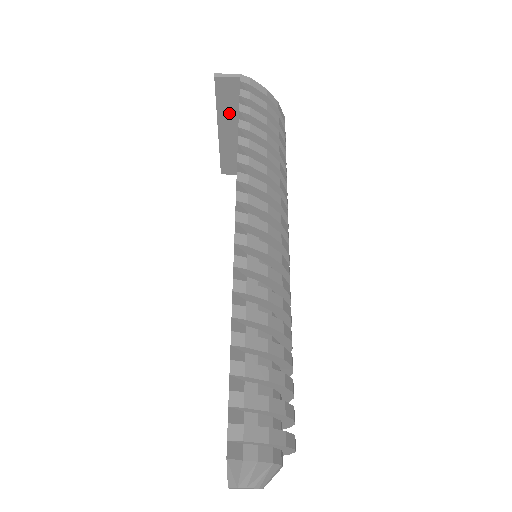
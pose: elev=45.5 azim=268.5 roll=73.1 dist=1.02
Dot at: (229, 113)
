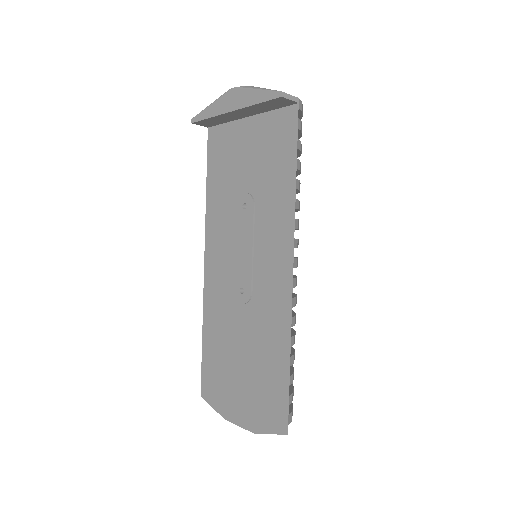
Dot at: (258, 109)
